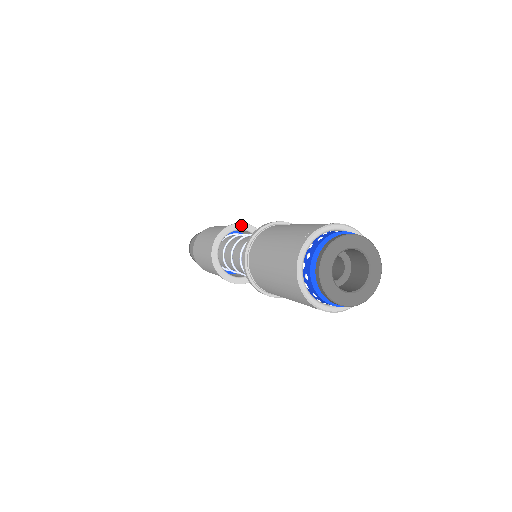
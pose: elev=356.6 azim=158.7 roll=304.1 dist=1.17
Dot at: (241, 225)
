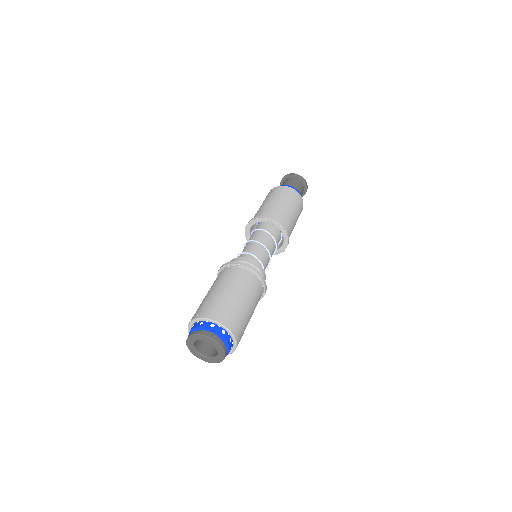
Dot at: (259, 219)
